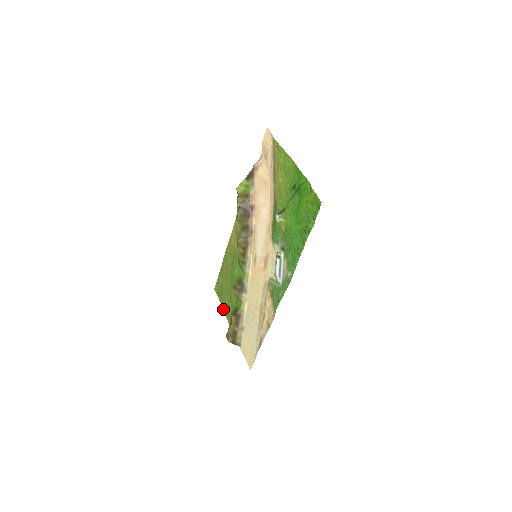
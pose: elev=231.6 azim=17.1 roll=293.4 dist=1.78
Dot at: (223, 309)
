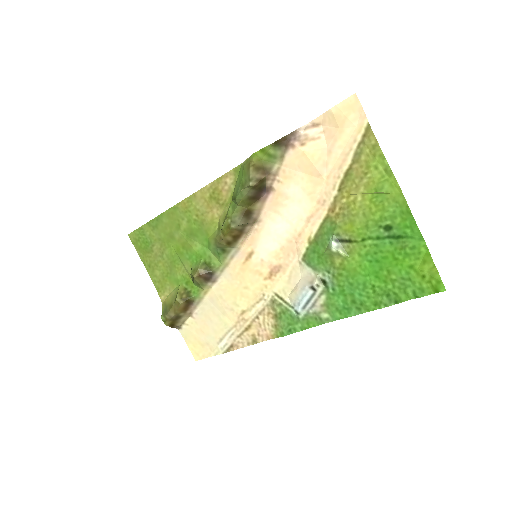
Dot at: (147, 271)
